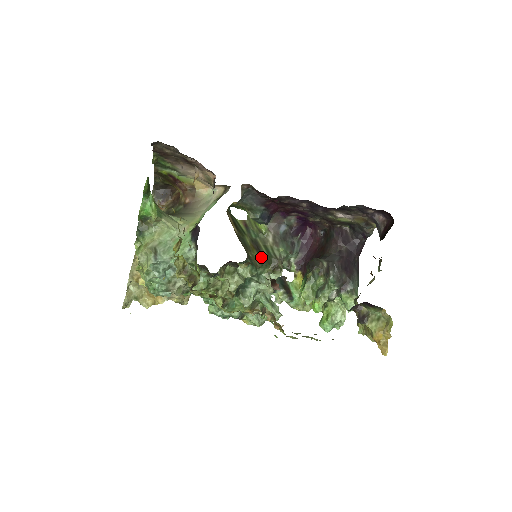
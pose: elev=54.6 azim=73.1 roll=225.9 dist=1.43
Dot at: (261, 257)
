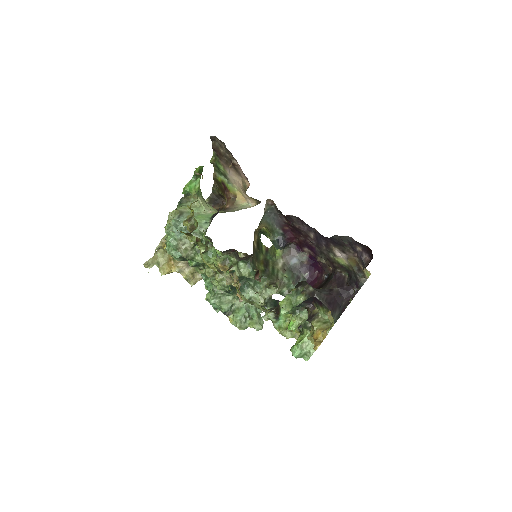
Dot at: (265, 271)
